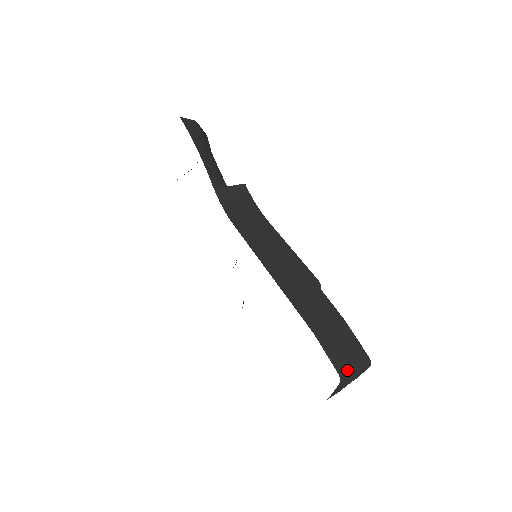
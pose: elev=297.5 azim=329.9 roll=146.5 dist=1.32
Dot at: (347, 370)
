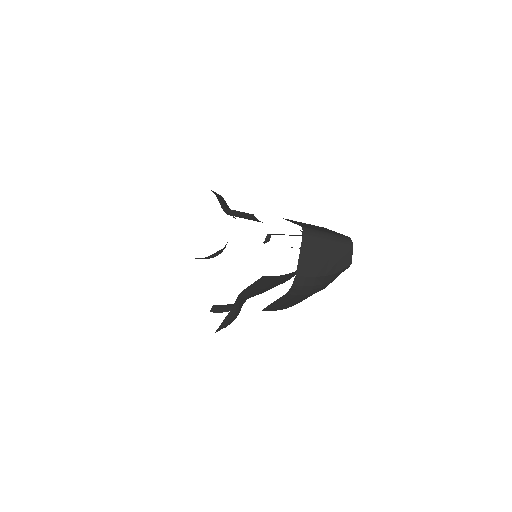
Dot at: (314, 230)
